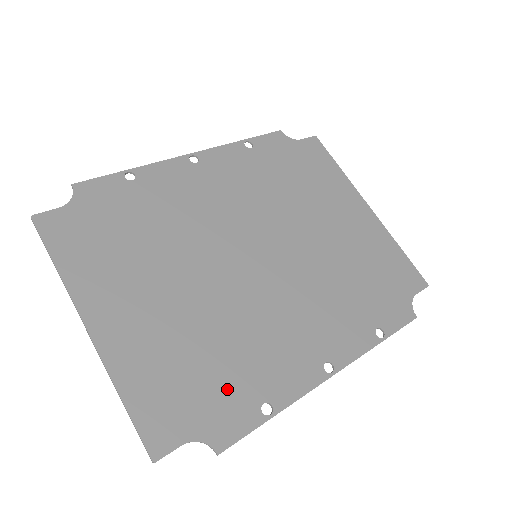
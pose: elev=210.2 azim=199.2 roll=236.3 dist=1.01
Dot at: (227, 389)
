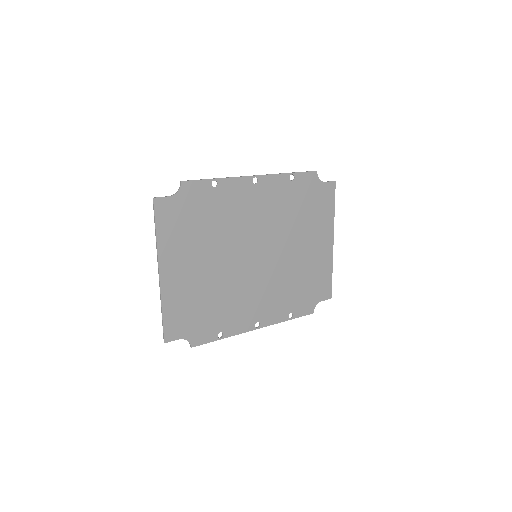
Dot at: (208, 321)
